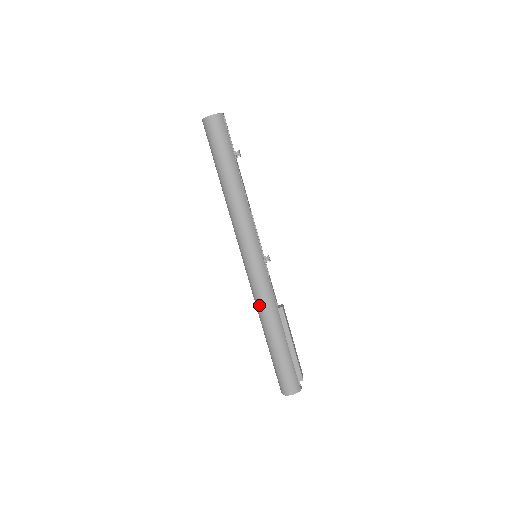
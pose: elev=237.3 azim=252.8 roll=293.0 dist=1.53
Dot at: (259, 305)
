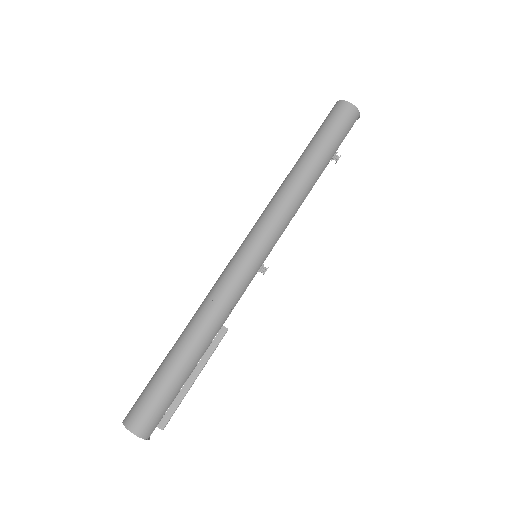
Dot at: (210, 302)
